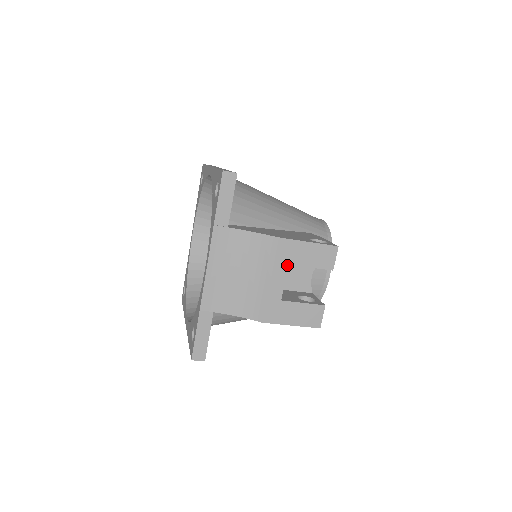
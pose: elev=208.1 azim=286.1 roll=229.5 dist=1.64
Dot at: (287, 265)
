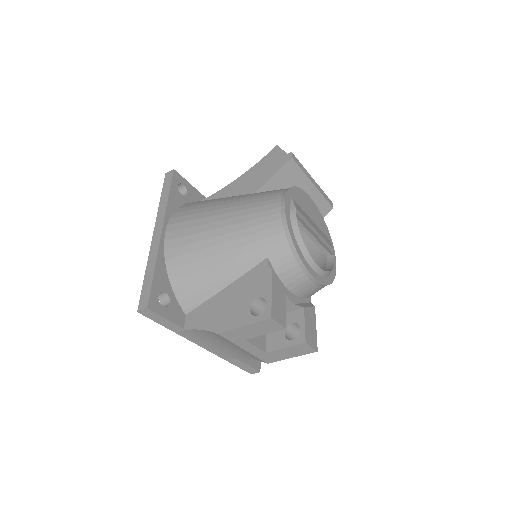
Dot at: (245, 340)
